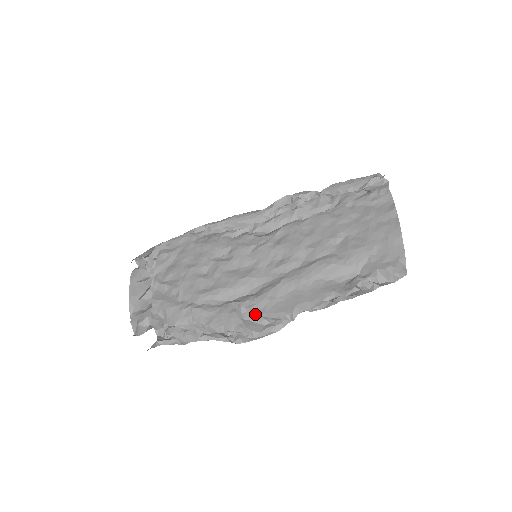
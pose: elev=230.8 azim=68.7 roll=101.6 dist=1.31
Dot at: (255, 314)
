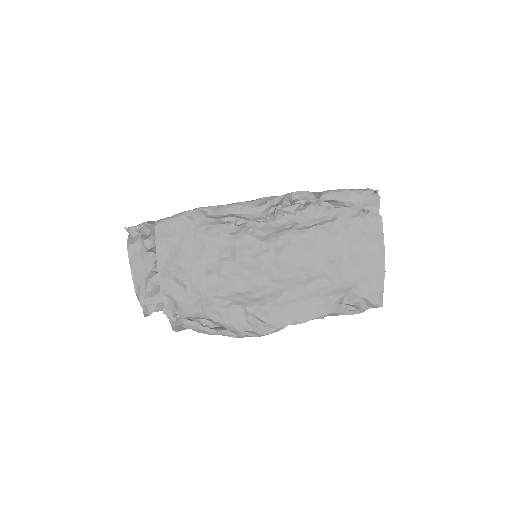
Dot at: (260, 319)
